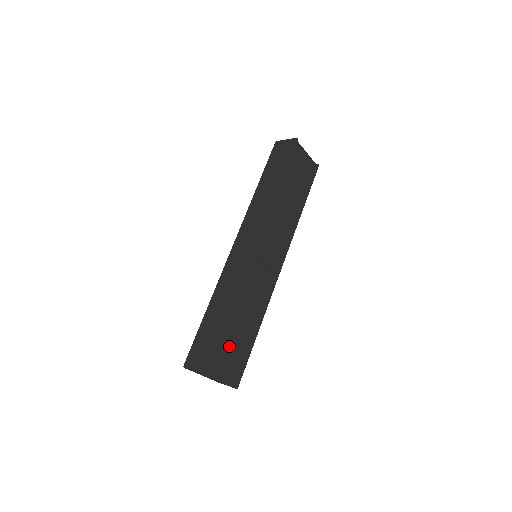
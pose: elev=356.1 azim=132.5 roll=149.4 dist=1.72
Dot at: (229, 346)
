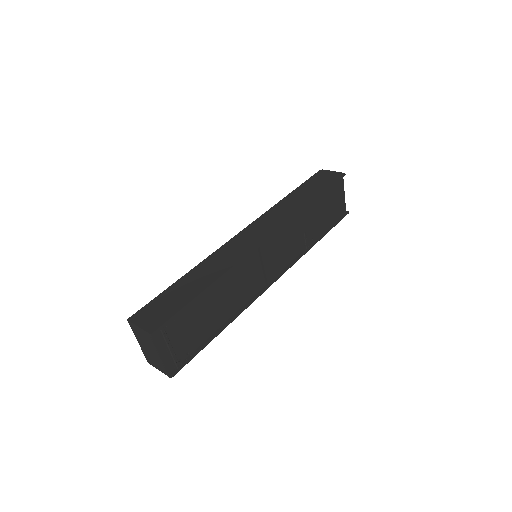
Dot at: (189, 324)
